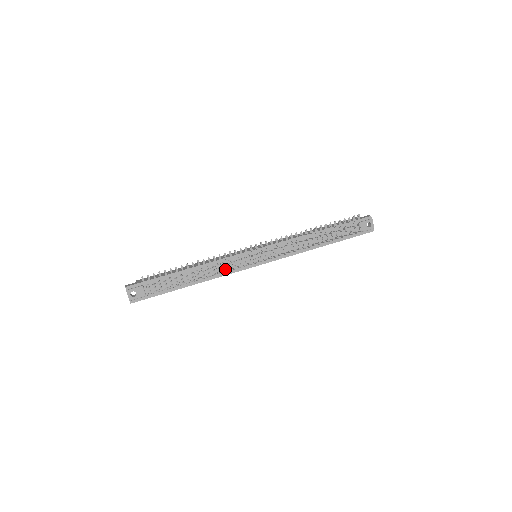
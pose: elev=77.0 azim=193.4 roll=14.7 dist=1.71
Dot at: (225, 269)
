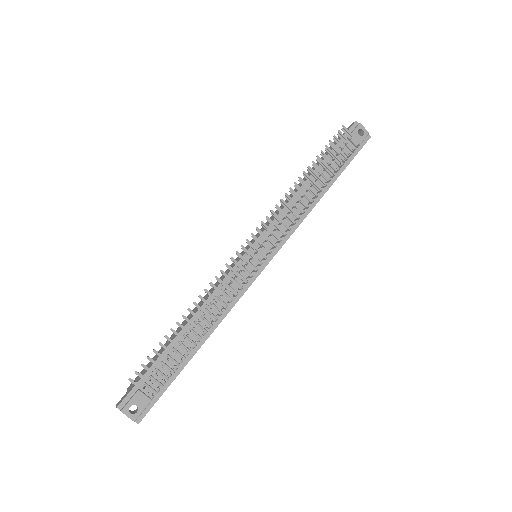
Dot at: (229, 297)
